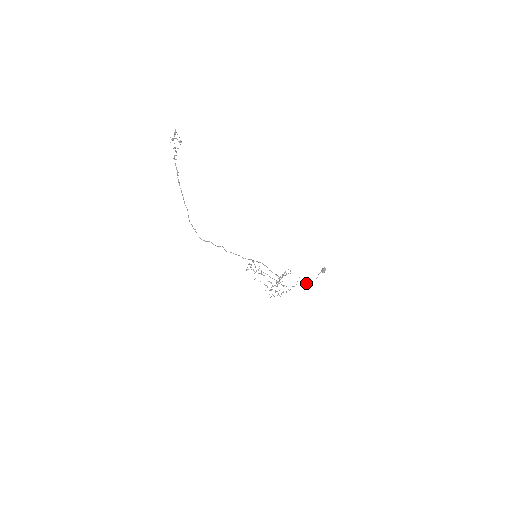
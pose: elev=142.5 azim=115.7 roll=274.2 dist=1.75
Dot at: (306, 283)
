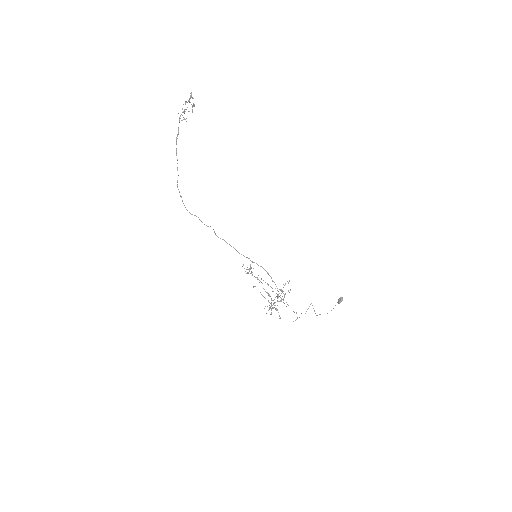
Dot at: (319, 314)
